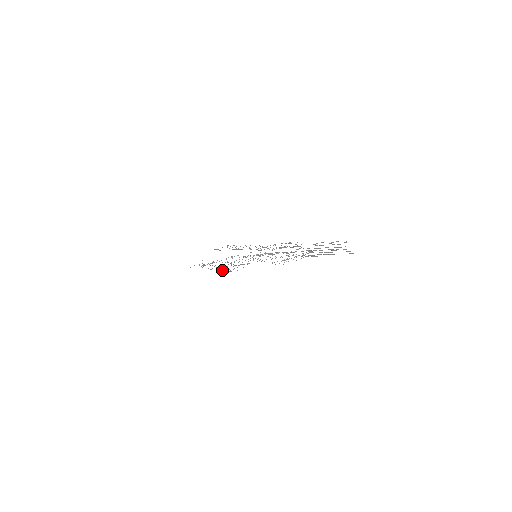
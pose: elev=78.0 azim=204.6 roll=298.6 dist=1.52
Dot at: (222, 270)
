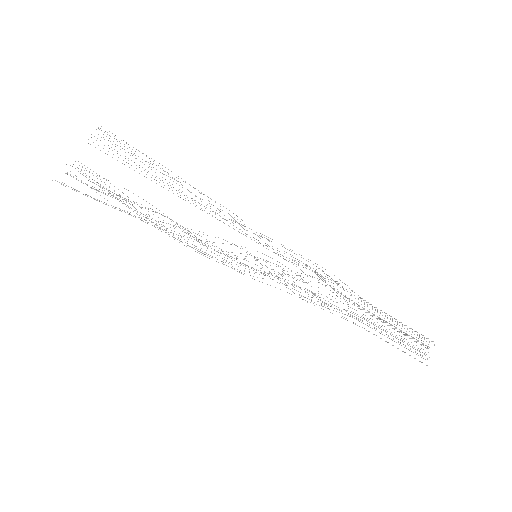
Dot at: occluded
